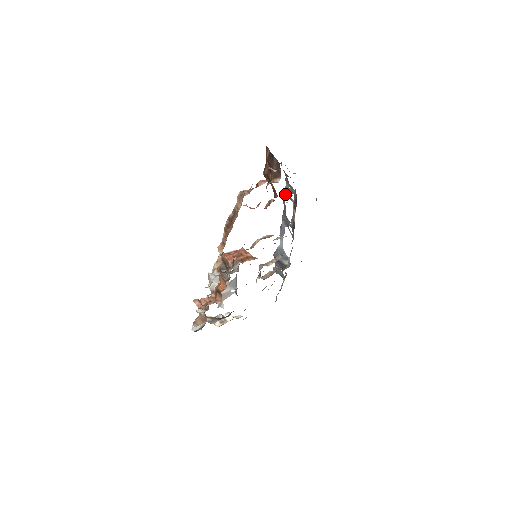
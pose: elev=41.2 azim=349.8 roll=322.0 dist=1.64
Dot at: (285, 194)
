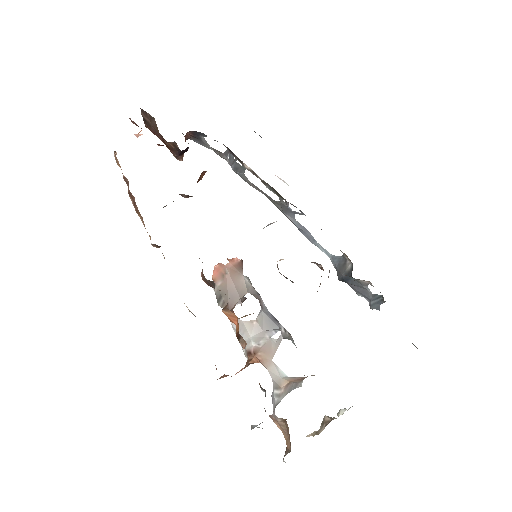
Dot at: (240, 174)
